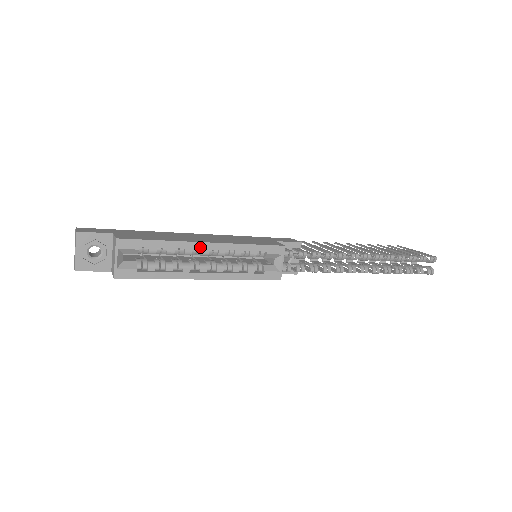
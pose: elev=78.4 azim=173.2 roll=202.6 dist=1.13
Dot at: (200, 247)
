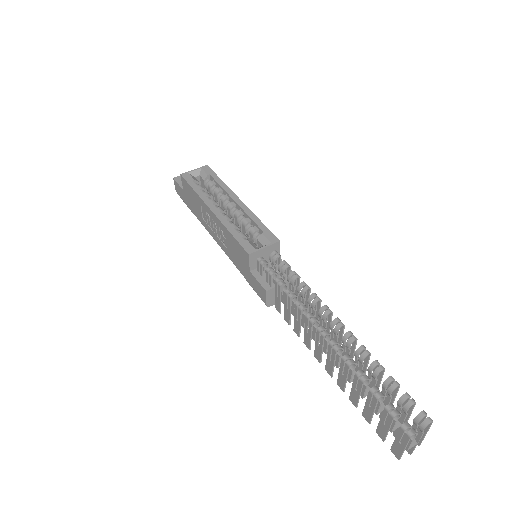
Dot at: (233, 197)
